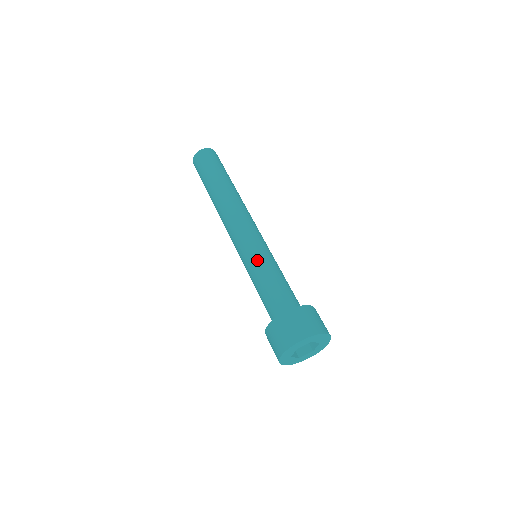
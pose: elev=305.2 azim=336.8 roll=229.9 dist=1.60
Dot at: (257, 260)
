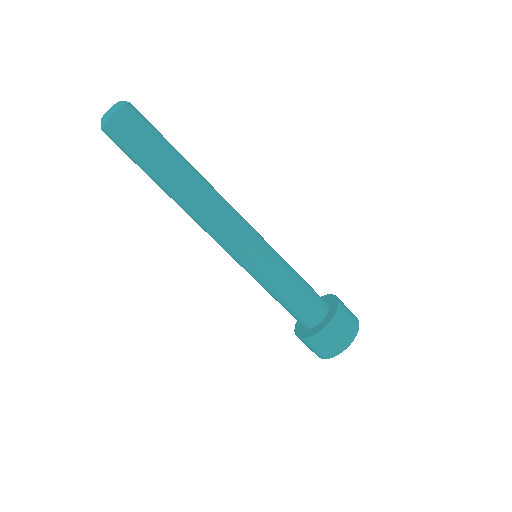
Dot at: (270, 273)
